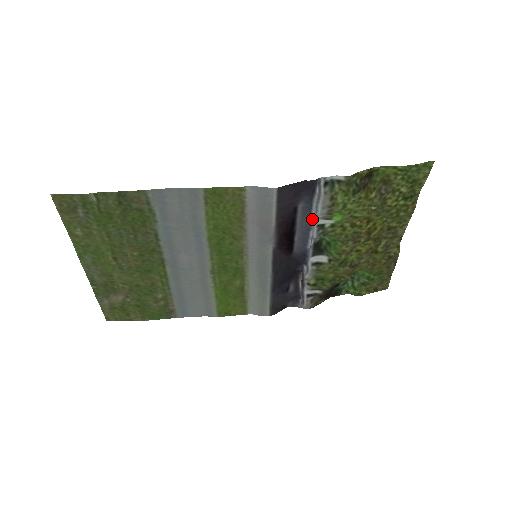
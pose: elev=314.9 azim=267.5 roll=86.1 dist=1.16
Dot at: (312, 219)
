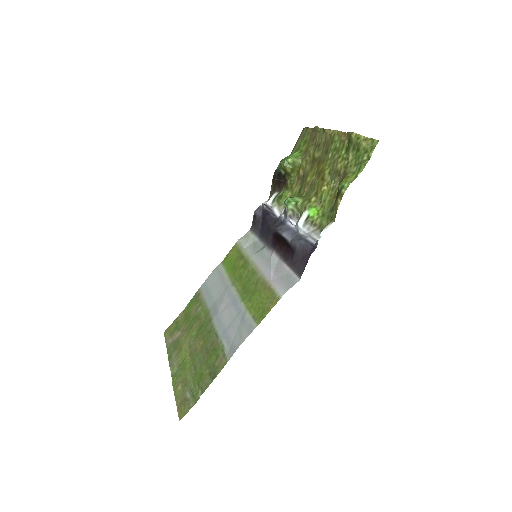
Dot at: (302, 234)
